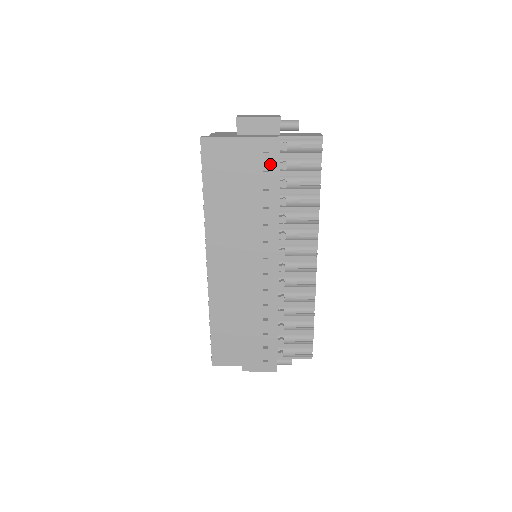
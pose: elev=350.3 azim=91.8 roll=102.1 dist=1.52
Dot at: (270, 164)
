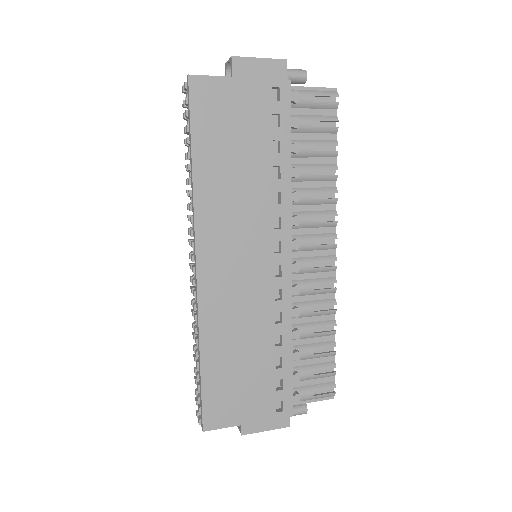
Dot at: (282, 116)
